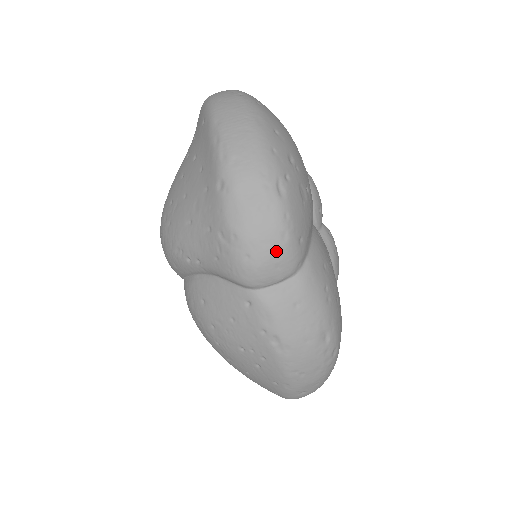
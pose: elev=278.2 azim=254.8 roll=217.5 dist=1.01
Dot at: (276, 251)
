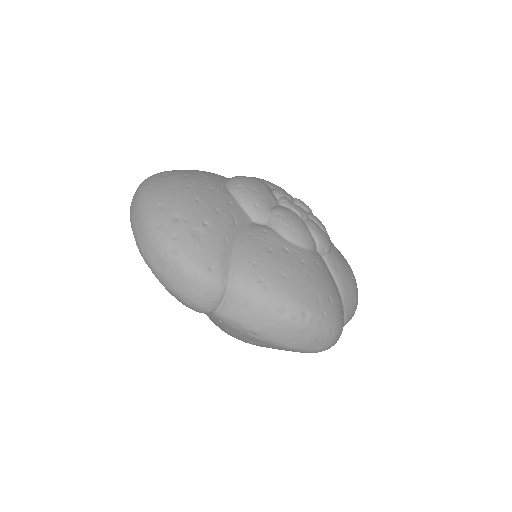
Dot at: (197, 288)
